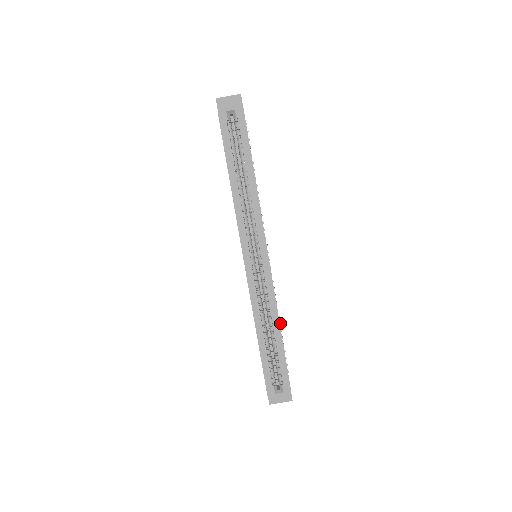
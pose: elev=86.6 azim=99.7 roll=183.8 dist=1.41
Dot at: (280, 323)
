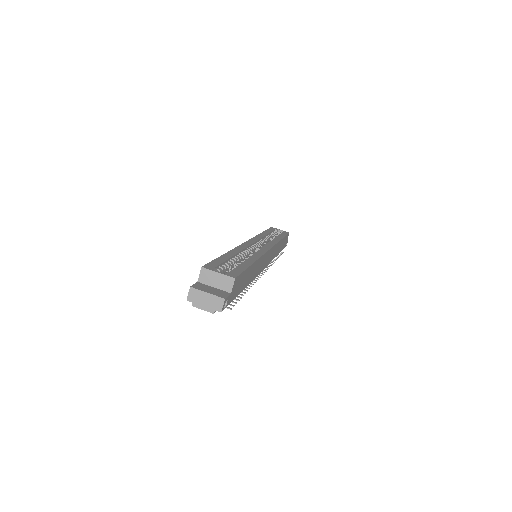
Dot at: occluded
